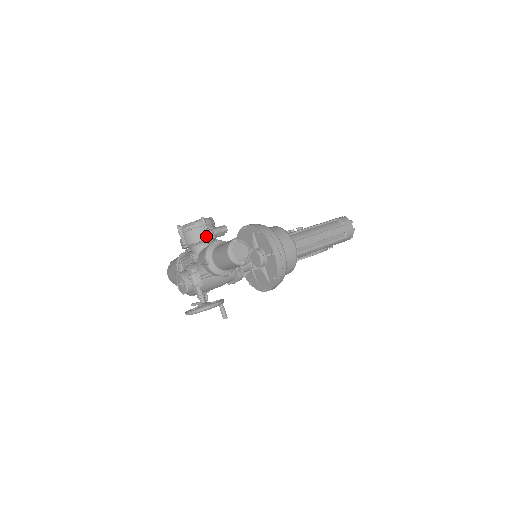
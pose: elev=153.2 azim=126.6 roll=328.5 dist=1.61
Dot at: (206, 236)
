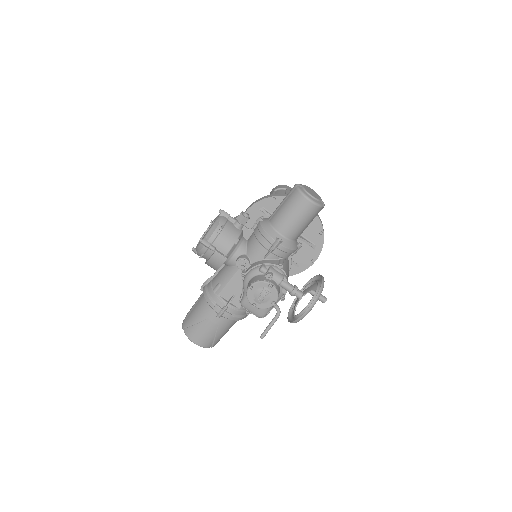
Dot at: (241, 227)
